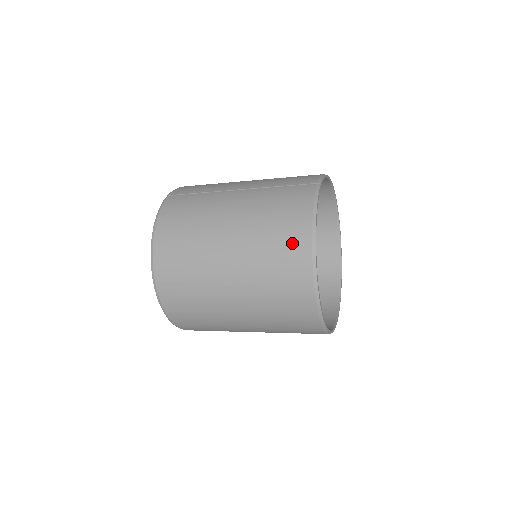
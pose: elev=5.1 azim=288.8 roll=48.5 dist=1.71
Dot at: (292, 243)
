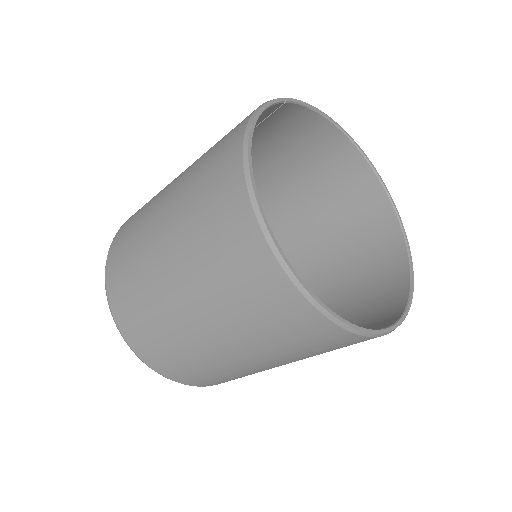
Dot at: (222, 159)
